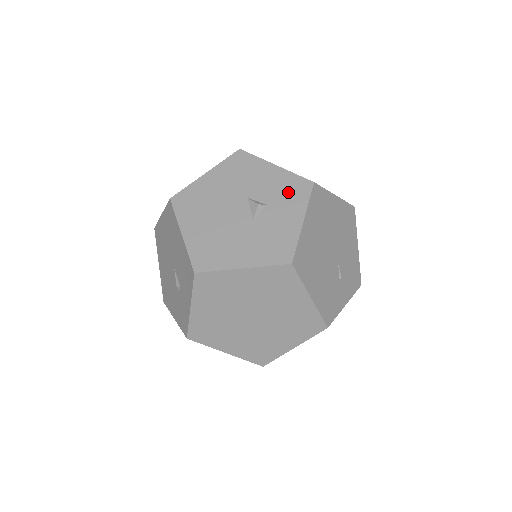
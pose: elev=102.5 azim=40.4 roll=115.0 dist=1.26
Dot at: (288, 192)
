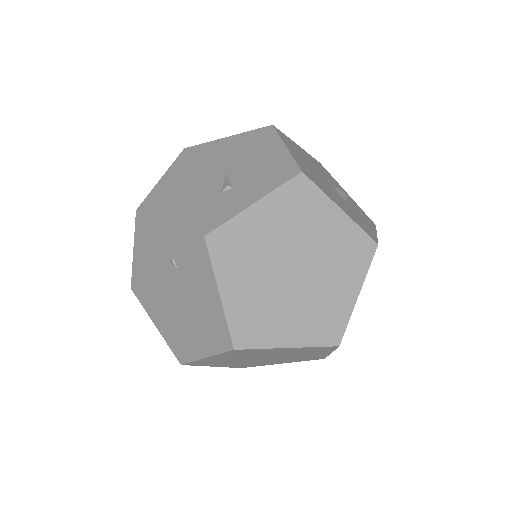
Dot at: (361, 211)
